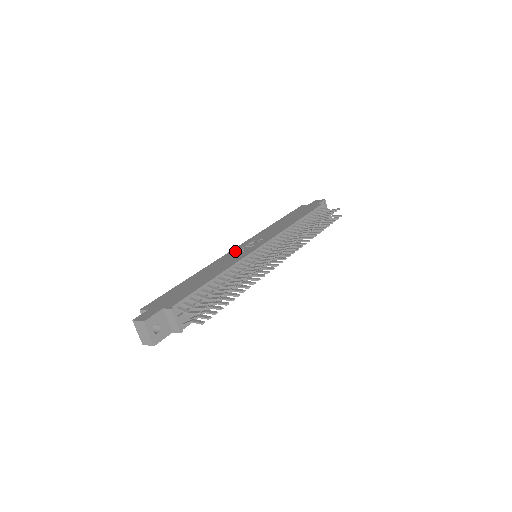
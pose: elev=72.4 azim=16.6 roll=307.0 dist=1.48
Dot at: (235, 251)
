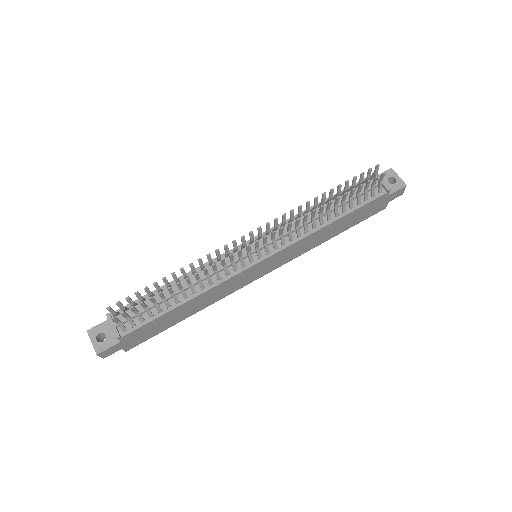
Dot at: occluded
